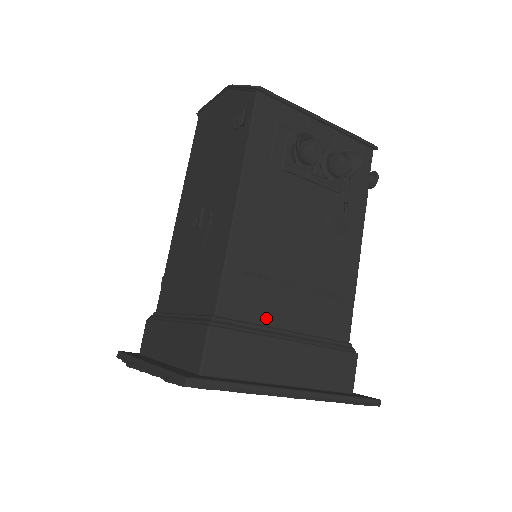
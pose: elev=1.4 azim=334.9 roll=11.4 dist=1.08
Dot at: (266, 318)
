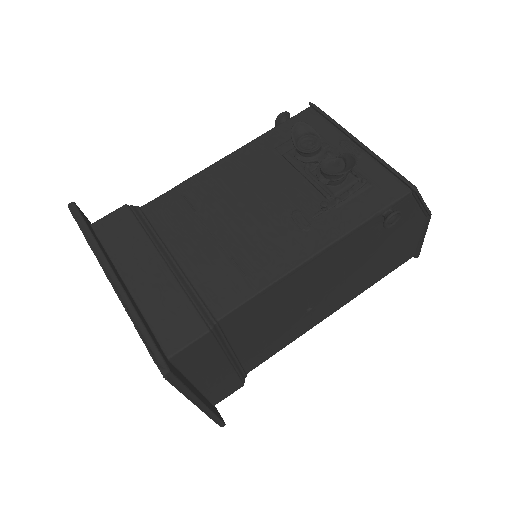
Dot at: (169, 236)
